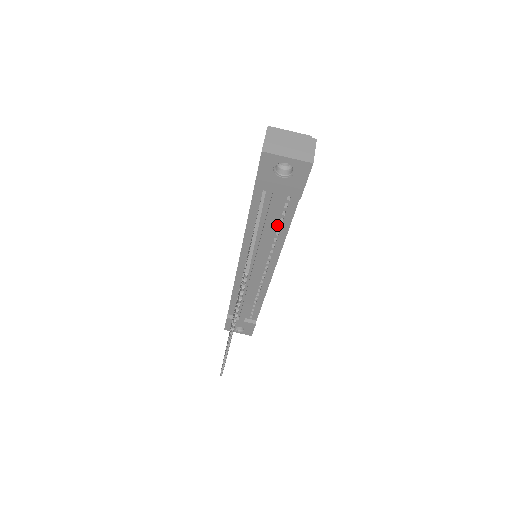
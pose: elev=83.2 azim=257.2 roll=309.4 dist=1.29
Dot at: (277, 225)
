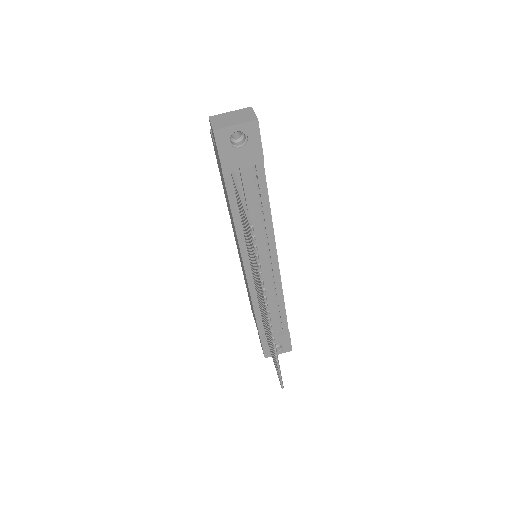
Dot at: (258, 204)
